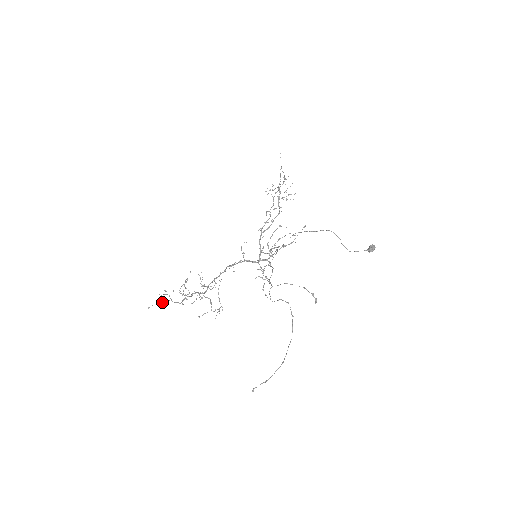
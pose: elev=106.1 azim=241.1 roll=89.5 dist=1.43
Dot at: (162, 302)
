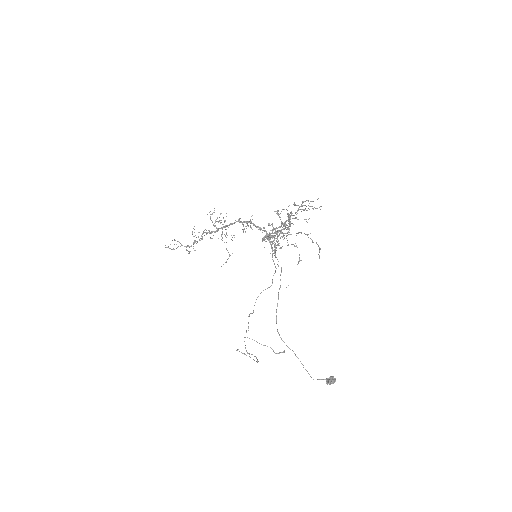
Dot at: occluded
